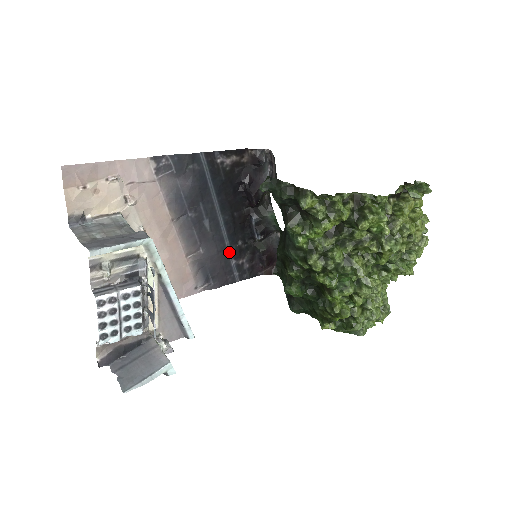
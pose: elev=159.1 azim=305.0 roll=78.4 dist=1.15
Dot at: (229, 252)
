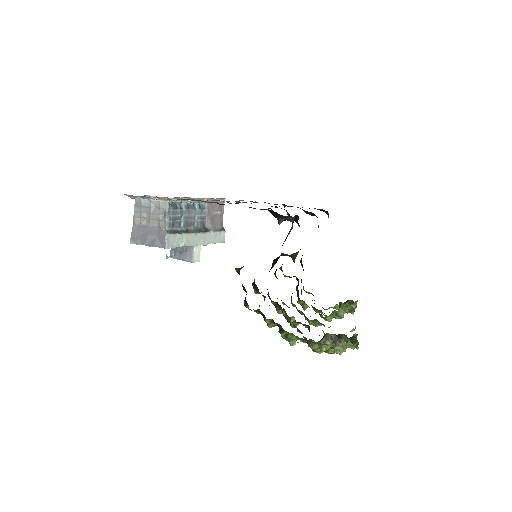
Dot at: occluded
